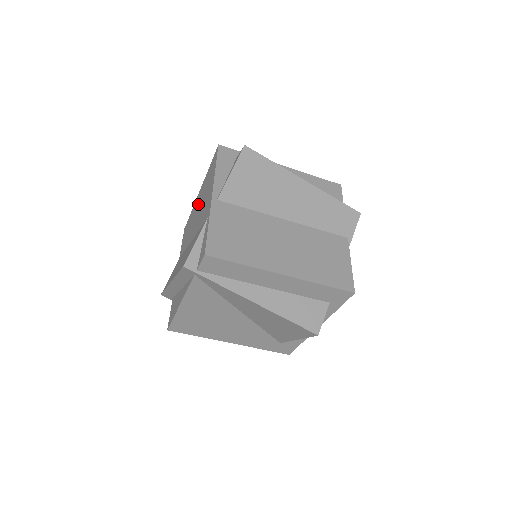
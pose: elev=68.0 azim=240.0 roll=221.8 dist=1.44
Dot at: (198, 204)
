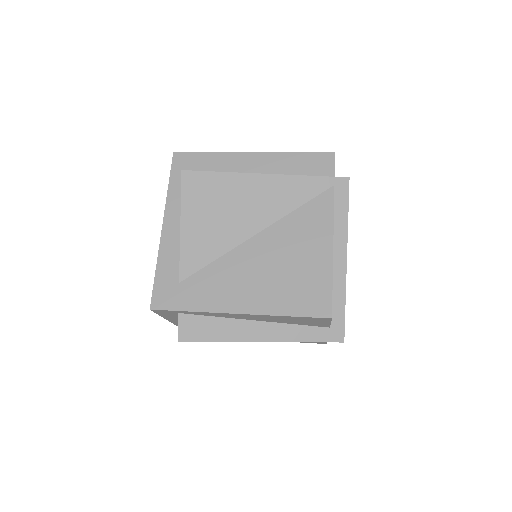
Dot at: occluded
